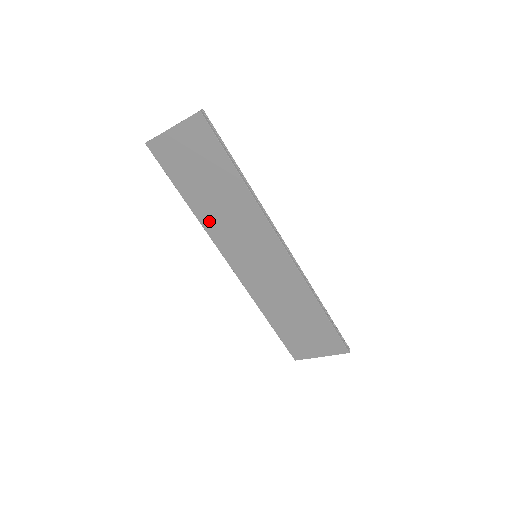
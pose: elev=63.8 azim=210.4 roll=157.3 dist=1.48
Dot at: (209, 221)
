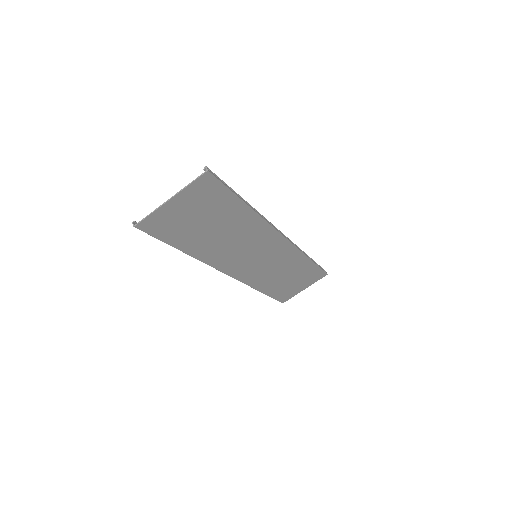
Dot at: (210, 255)
